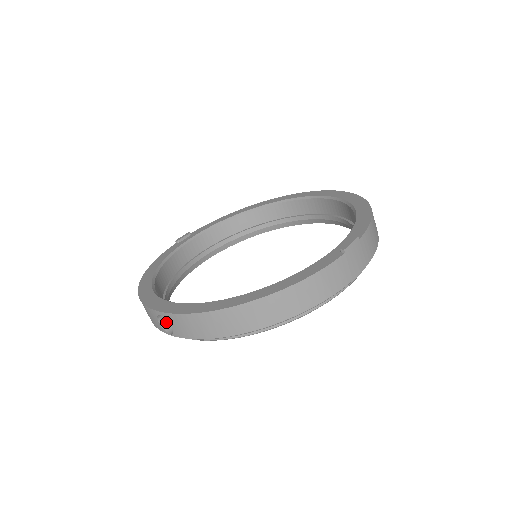
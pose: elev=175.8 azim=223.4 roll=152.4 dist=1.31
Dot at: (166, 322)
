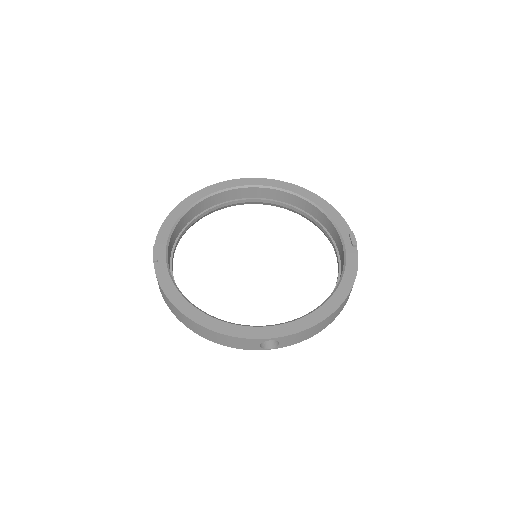
Dot at: occluded
